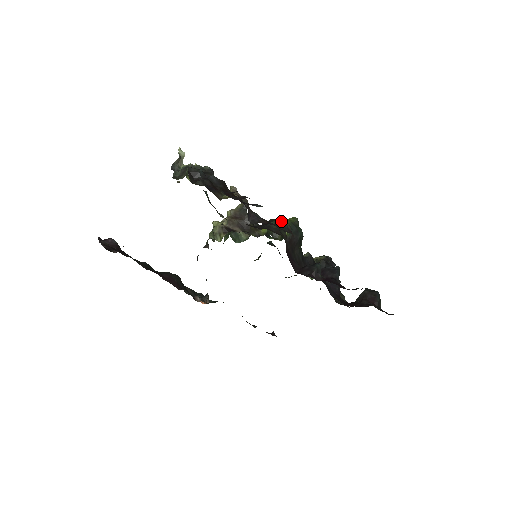
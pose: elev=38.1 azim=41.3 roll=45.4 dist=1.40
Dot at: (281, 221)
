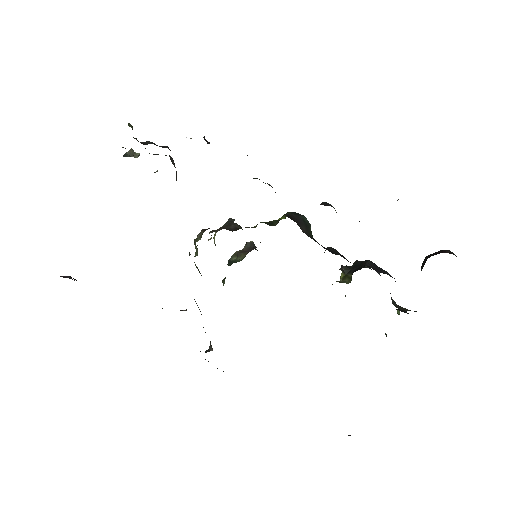
Dot at: occluded
